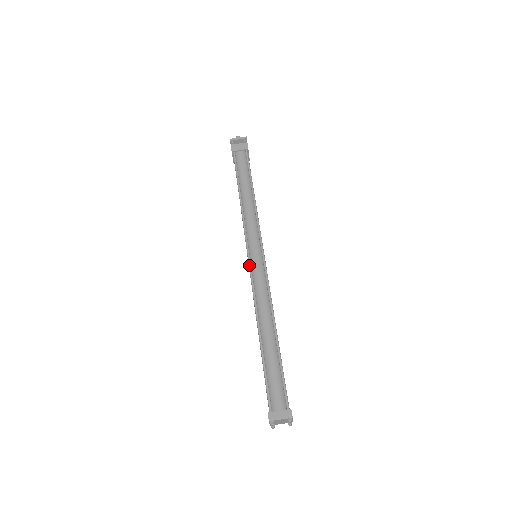
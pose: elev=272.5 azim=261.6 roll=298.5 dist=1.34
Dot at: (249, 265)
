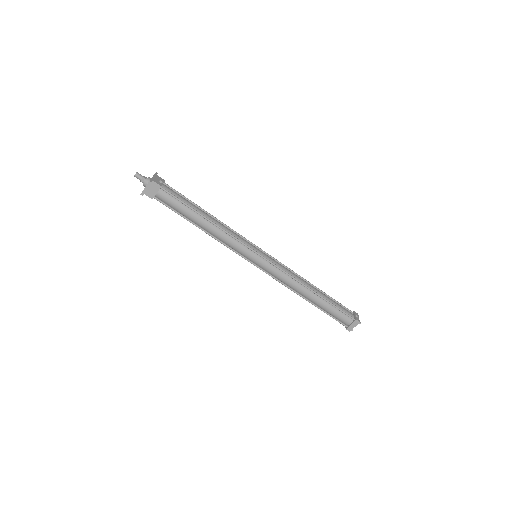
Dot at: occluded
